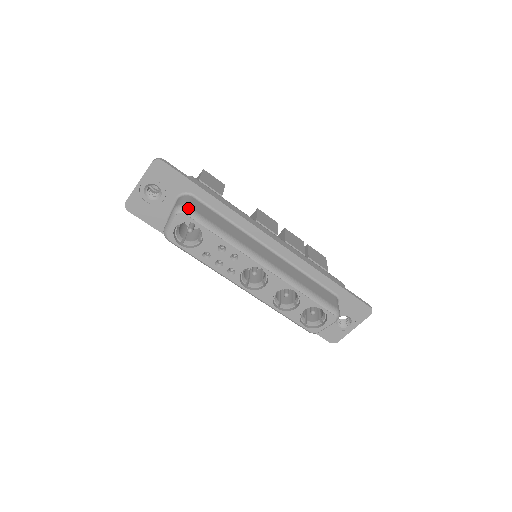
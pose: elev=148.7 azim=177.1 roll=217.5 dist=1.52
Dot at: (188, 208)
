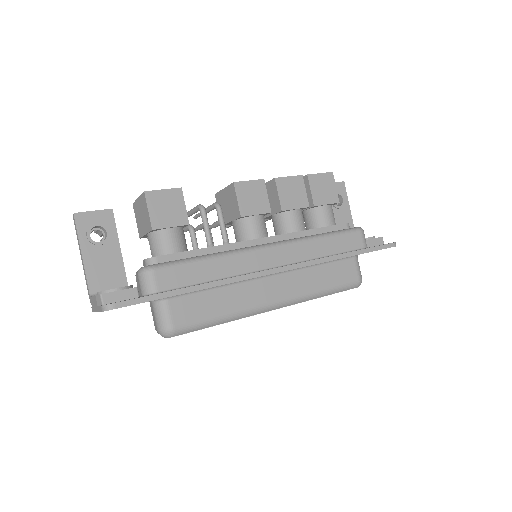
Dot at: (175, 330)
